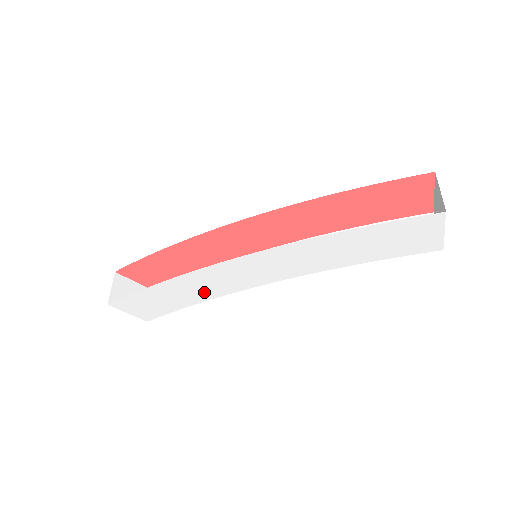
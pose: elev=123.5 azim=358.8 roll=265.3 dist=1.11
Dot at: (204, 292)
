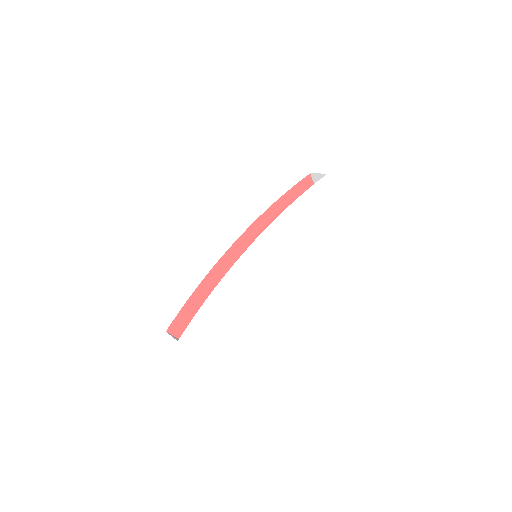
Dot at: (239, 293)
